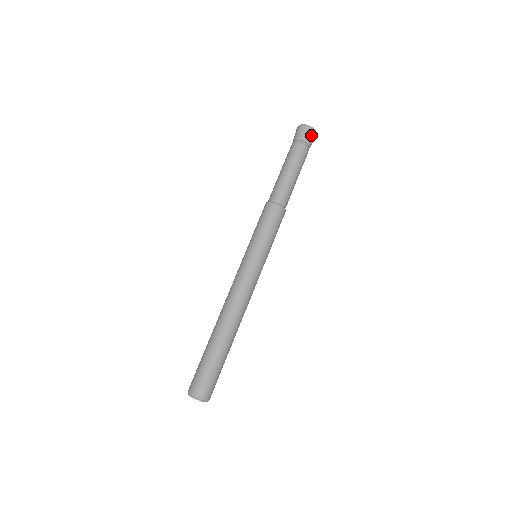
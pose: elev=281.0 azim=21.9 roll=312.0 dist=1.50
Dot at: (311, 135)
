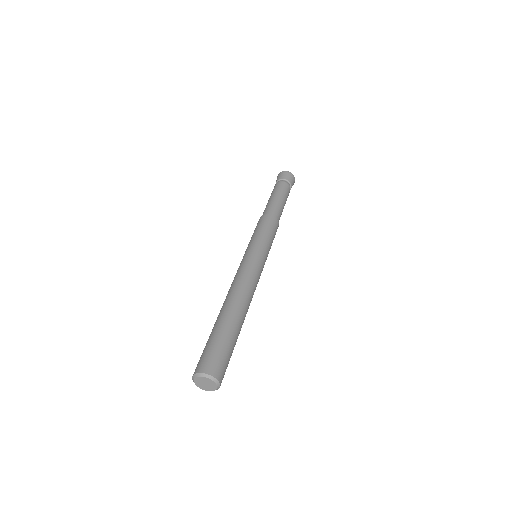
Dot at: (293, 181)
